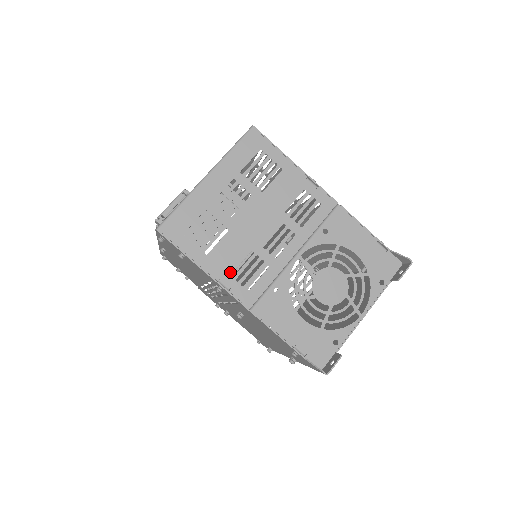
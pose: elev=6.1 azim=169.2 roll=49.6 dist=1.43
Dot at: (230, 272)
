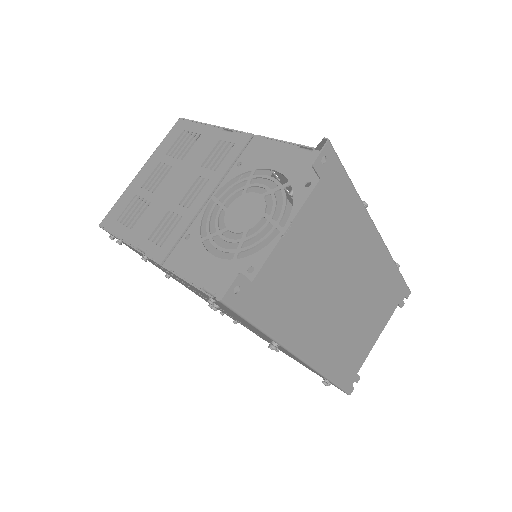
Dot at: (148, 236)
